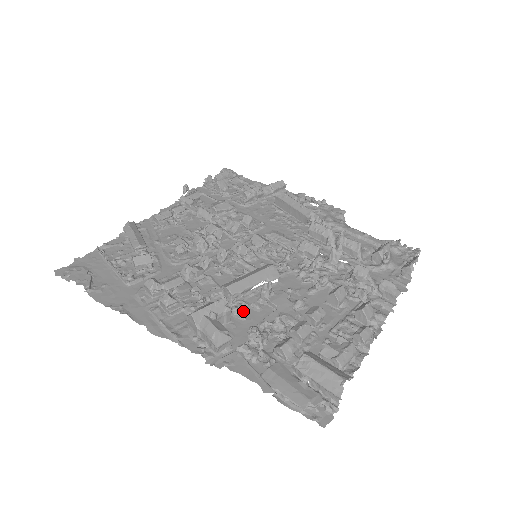
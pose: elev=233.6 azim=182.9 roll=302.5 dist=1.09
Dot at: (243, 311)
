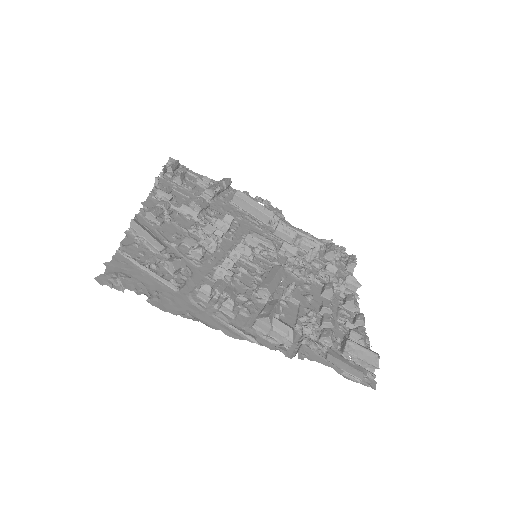
Dot at: occluded
